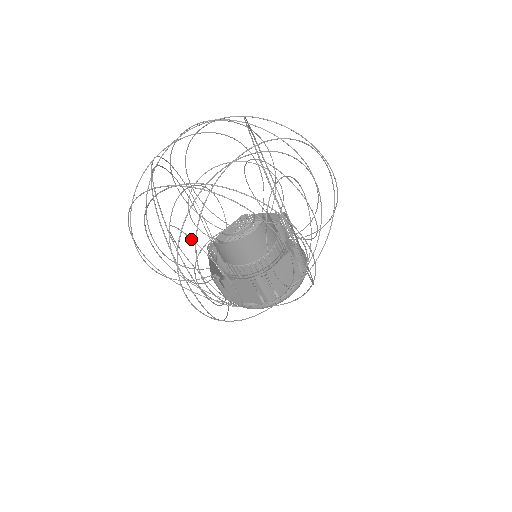
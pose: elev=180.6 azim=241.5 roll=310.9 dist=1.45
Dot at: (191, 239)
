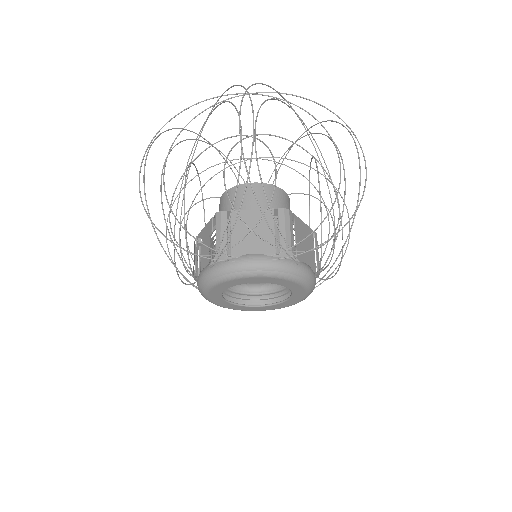
Dot at: (237, 135)
